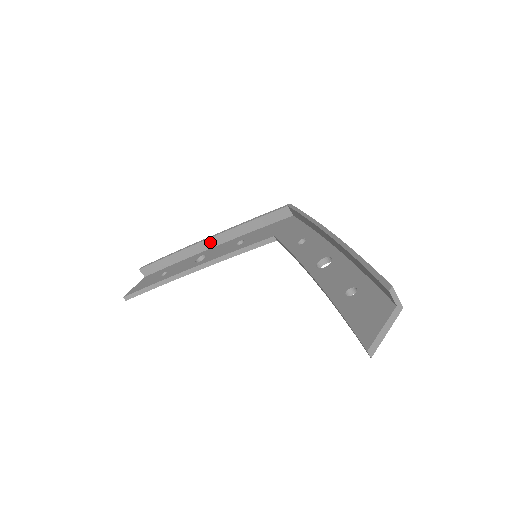
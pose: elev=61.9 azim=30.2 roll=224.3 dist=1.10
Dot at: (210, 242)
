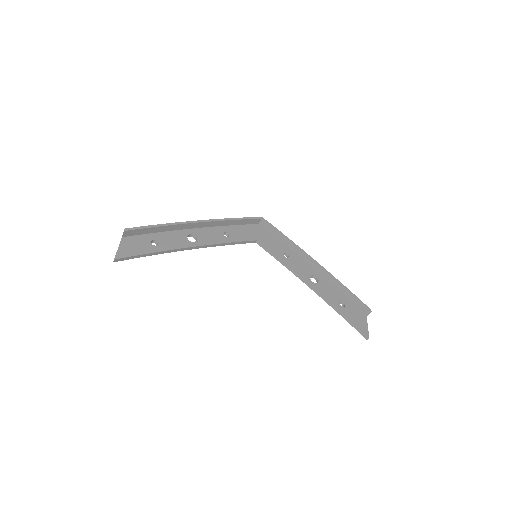
Dot at: (198, 224)
